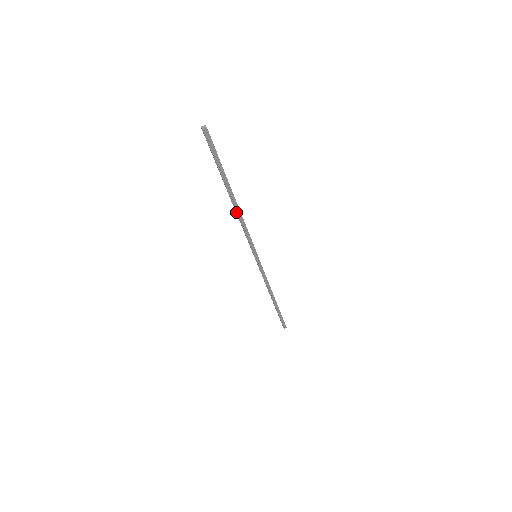
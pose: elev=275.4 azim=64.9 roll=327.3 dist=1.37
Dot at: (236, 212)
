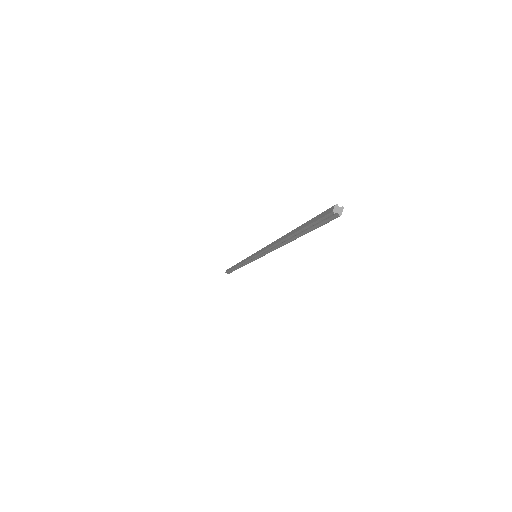
Dot at: (276, 243)
